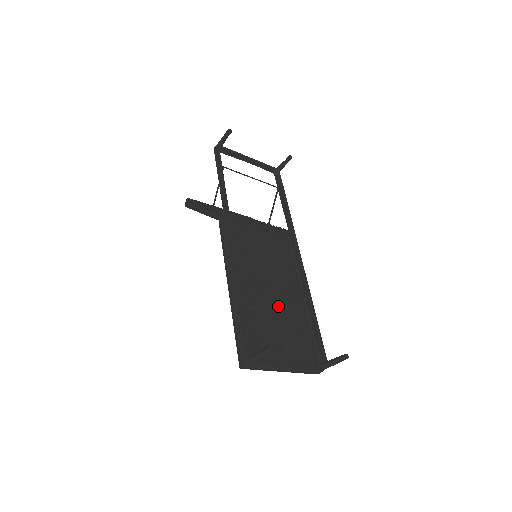
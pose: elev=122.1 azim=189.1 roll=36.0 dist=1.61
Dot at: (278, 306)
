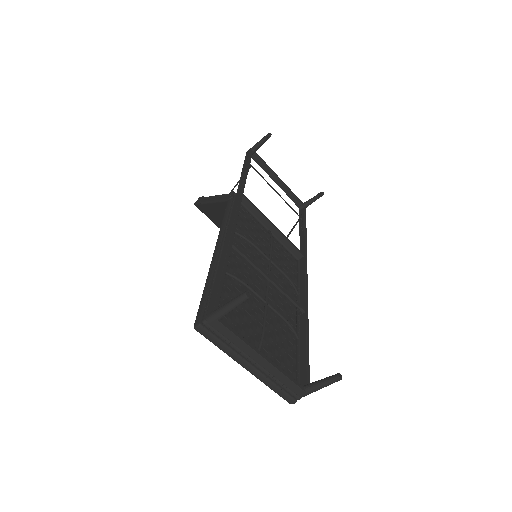
Dot at: (267, 297)
